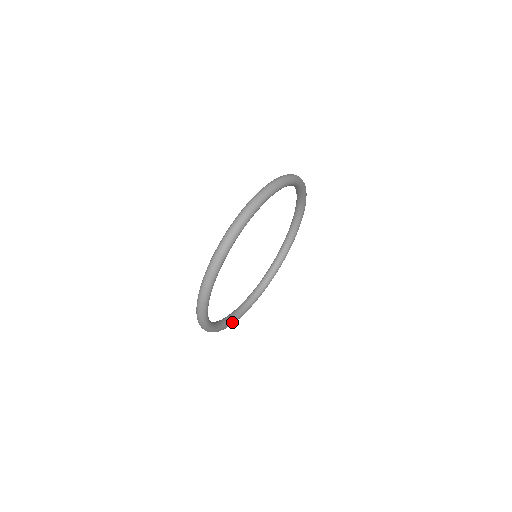
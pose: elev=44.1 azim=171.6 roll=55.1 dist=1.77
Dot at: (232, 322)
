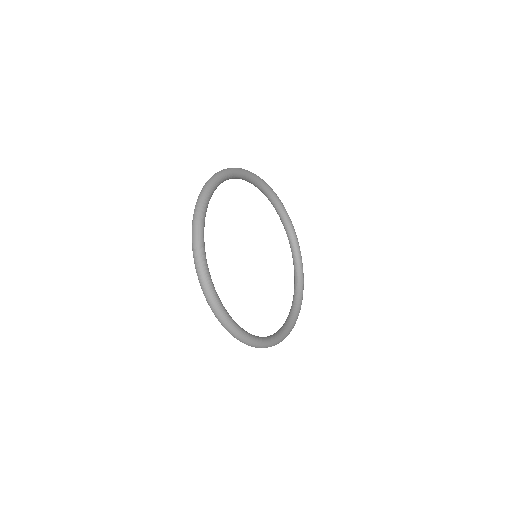
Dot at: (301, 287)
